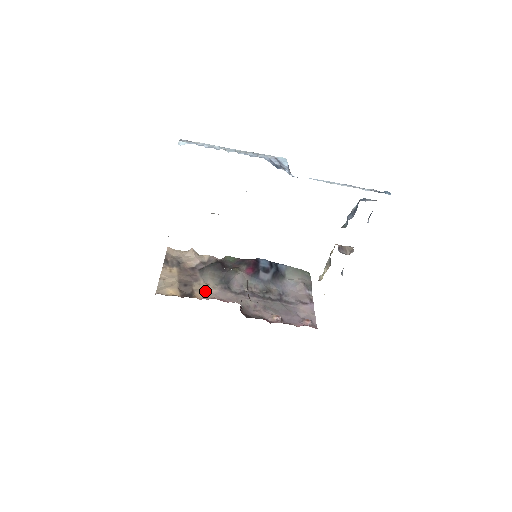
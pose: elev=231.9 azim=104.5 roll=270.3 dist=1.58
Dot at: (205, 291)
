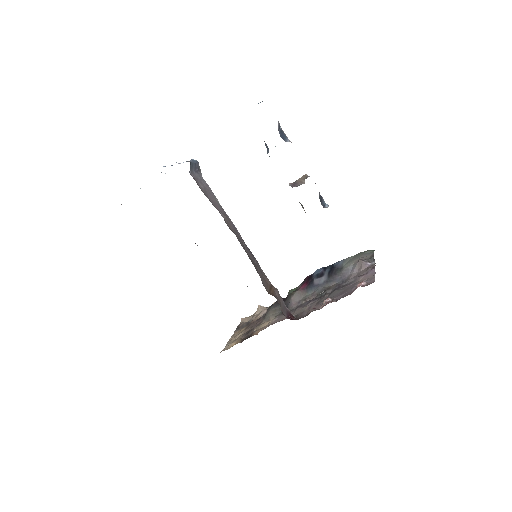
Dot at: (264, 326)
